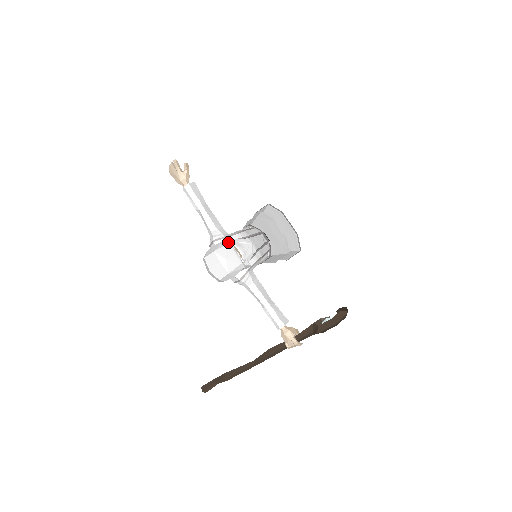
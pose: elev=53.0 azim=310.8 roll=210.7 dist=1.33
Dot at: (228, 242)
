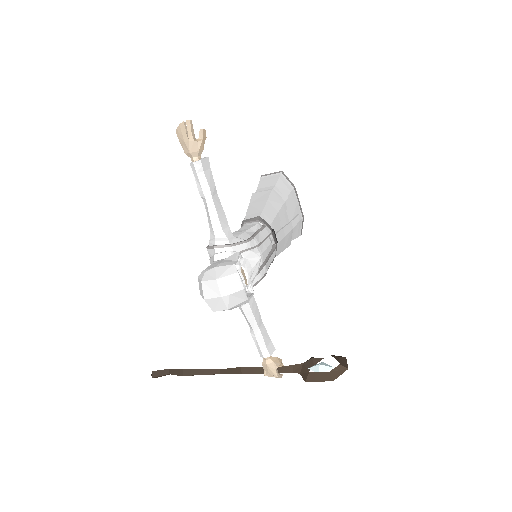
Dot at: (237, 271)
